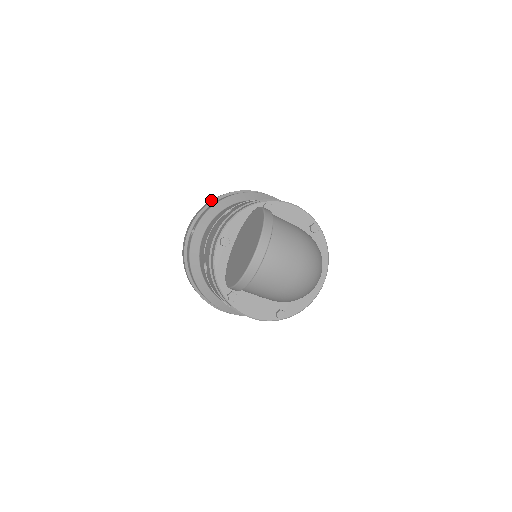
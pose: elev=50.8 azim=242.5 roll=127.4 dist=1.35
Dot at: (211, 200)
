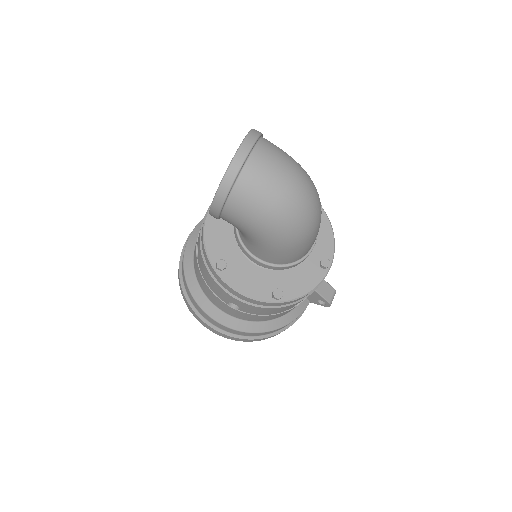
Dot at: occluded
